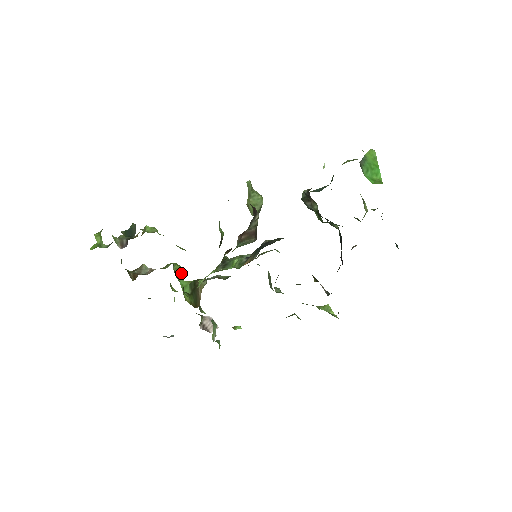
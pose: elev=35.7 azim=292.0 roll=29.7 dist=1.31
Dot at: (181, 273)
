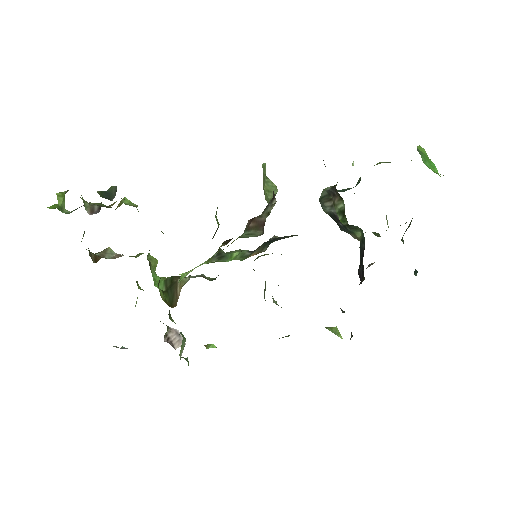
Dot at: (155, 266)
